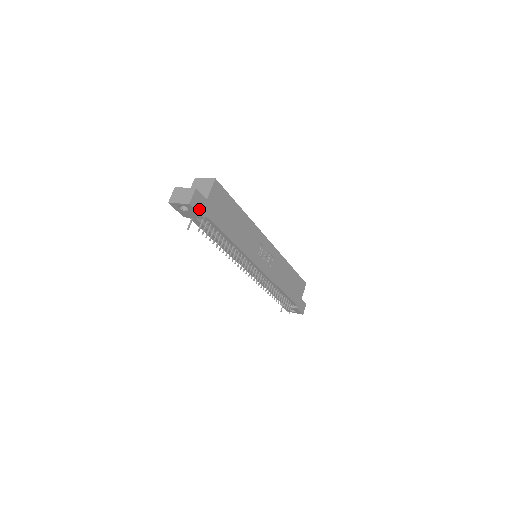
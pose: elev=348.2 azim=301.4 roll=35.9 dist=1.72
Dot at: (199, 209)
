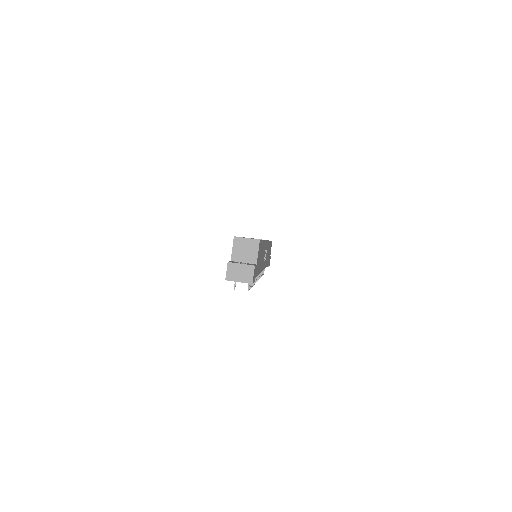
Dot at: (254, 279)
